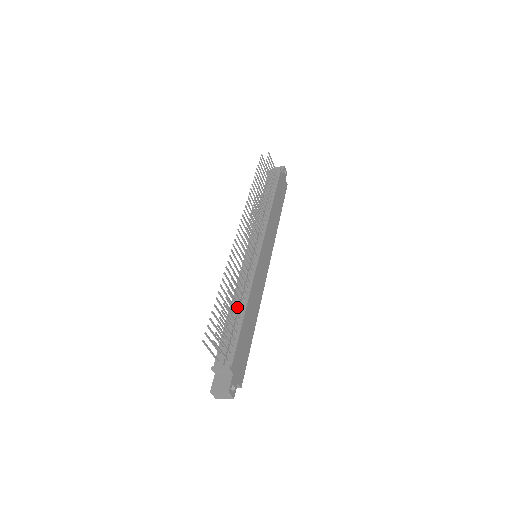
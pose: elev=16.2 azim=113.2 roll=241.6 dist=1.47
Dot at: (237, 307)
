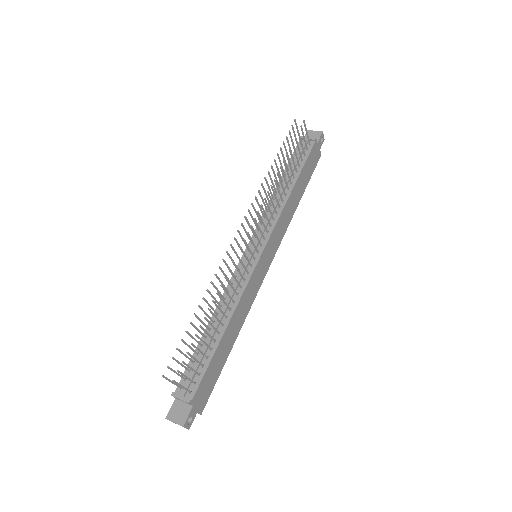
Dot at: (215, 329)
